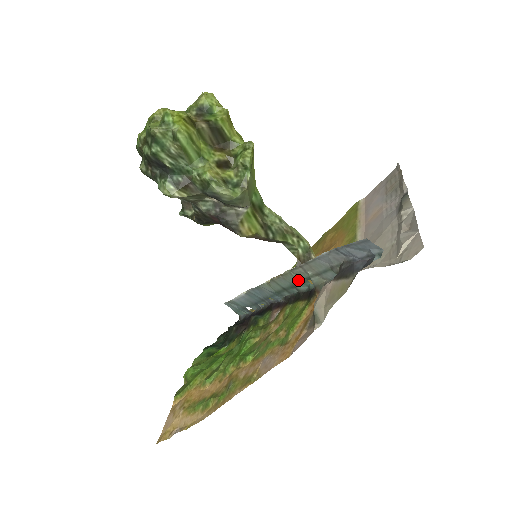
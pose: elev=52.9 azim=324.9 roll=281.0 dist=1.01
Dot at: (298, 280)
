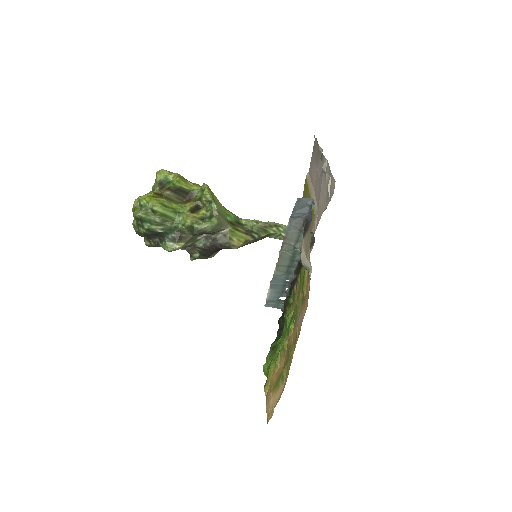
Dot at: (291, 254)
